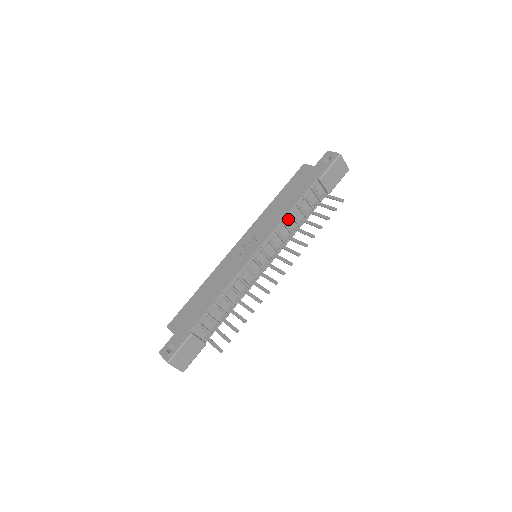
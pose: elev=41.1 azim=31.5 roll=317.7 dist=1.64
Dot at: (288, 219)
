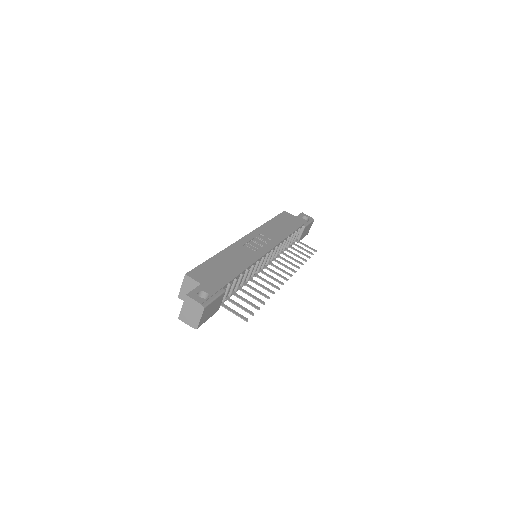
Dot at: occluded
